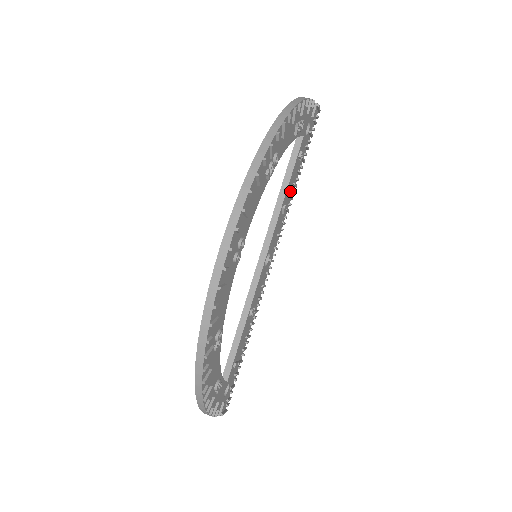
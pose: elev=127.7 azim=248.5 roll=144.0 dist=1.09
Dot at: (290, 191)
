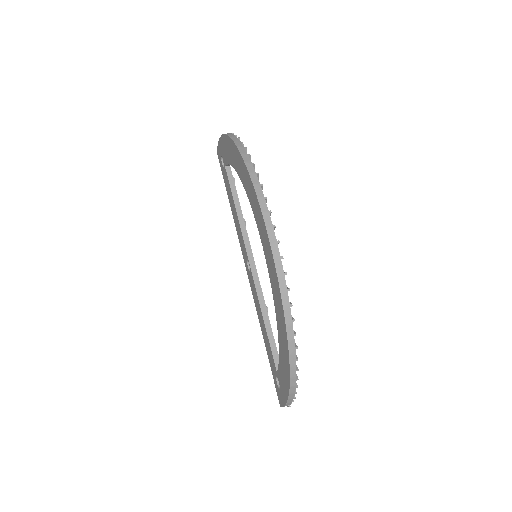
Dot at: occluded
